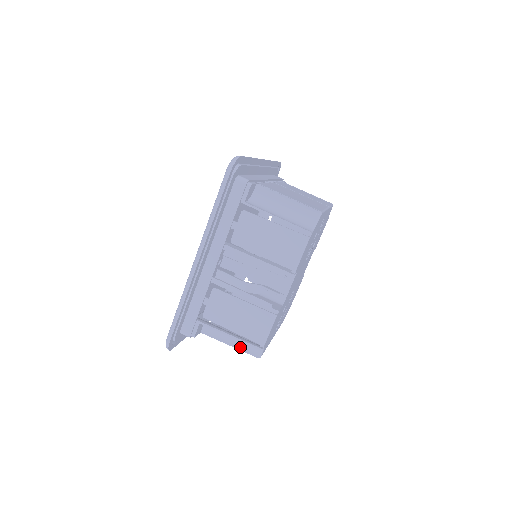
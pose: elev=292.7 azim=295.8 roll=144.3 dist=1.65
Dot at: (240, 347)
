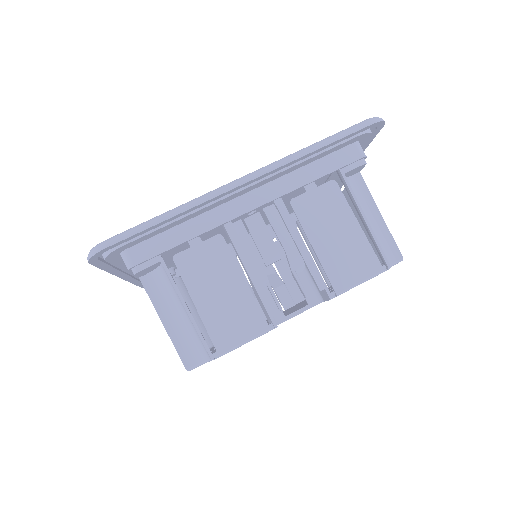
Dot at: (175, 336)
